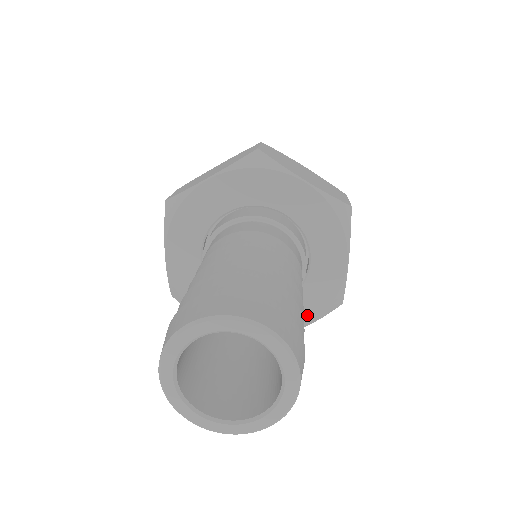
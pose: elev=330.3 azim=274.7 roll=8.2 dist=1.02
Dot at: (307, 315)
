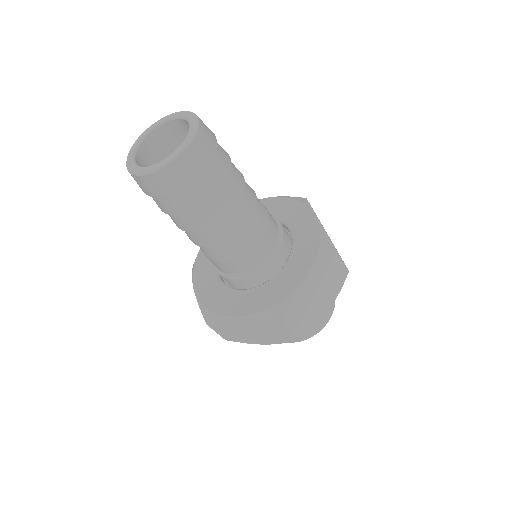
Dot at: (252, 307)
